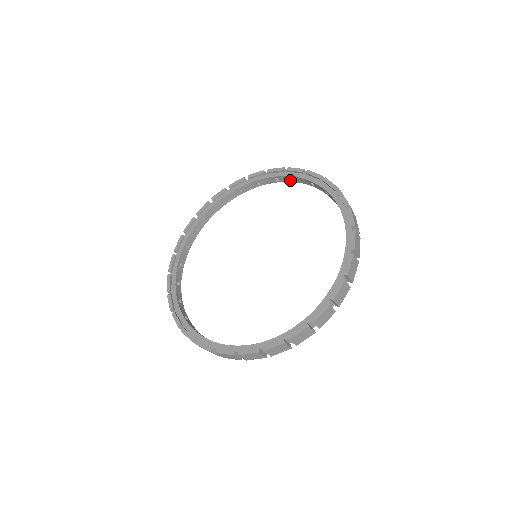
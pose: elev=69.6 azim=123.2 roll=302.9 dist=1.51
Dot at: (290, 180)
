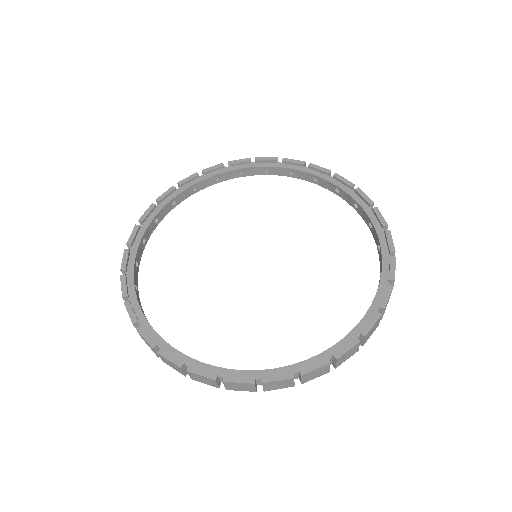
Dot at: (283, 173)
